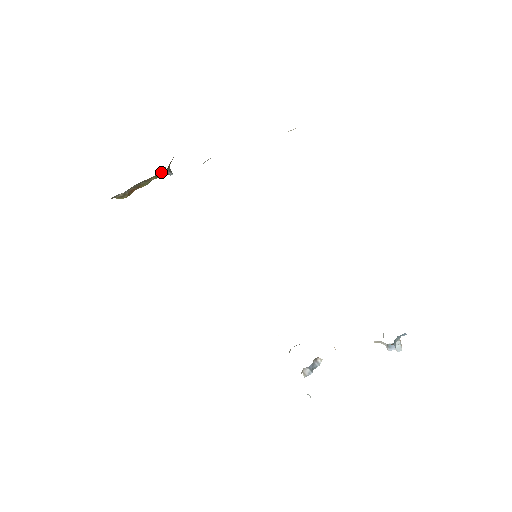
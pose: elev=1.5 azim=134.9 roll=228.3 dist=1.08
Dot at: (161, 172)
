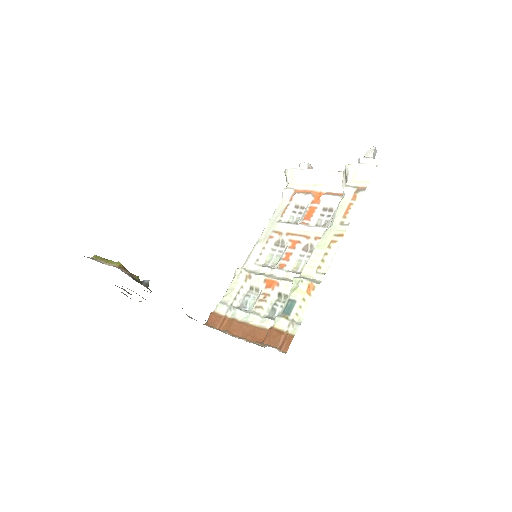
Dot at: occluded
